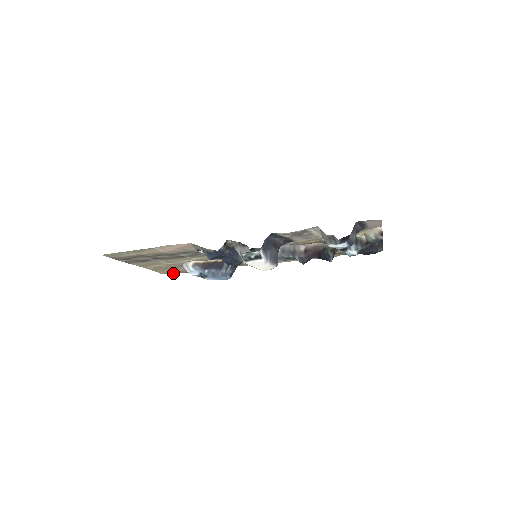
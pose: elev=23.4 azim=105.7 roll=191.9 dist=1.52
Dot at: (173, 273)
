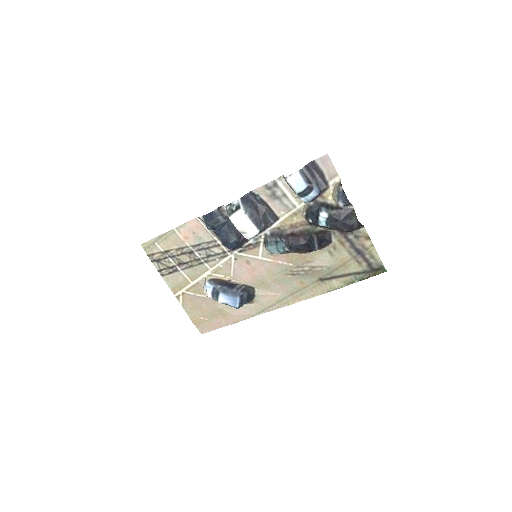
Dot at: (203, 327)
